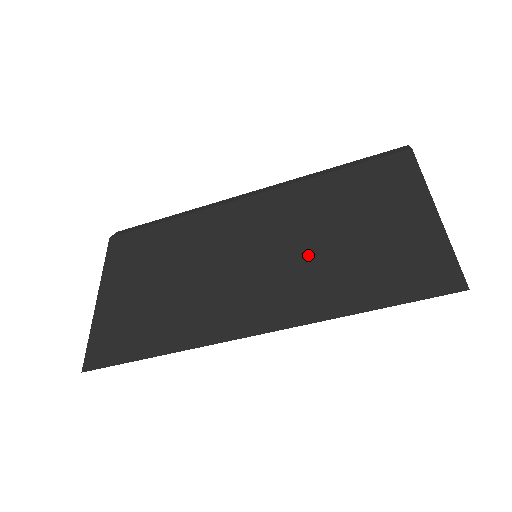
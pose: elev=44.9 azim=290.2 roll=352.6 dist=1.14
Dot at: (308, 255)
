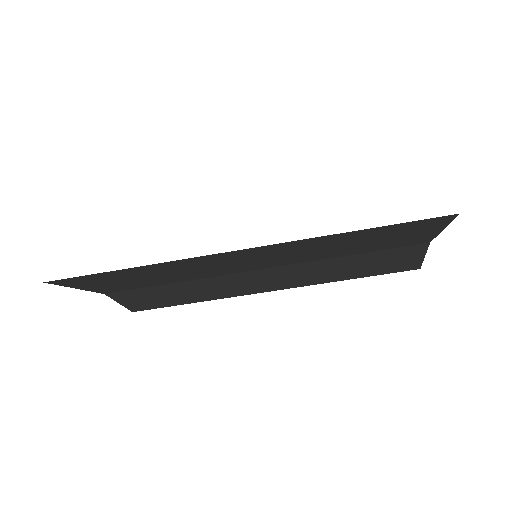
Dot at: occluded
